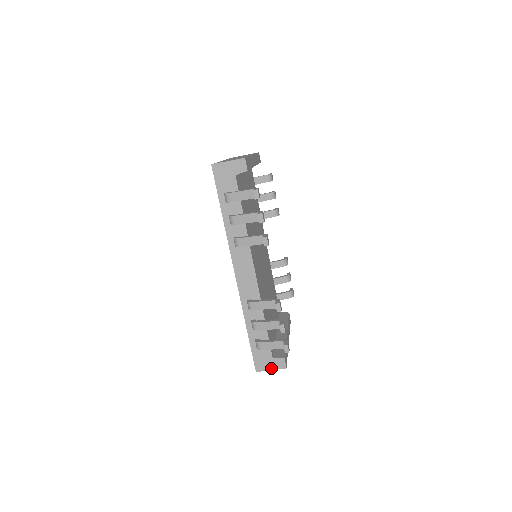
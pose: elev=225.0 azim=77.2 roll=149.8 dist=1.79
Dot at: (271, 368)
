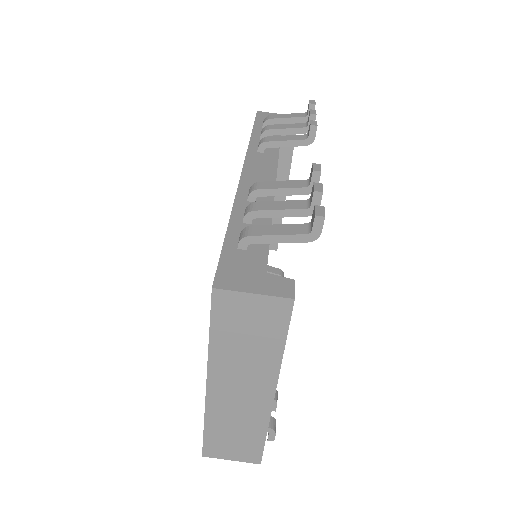
Dot at: (255, 289)
